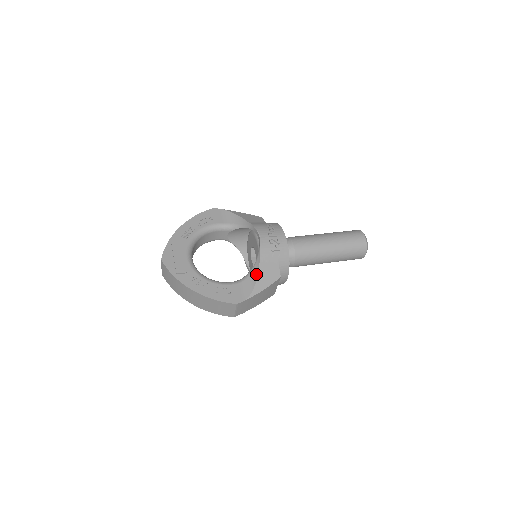
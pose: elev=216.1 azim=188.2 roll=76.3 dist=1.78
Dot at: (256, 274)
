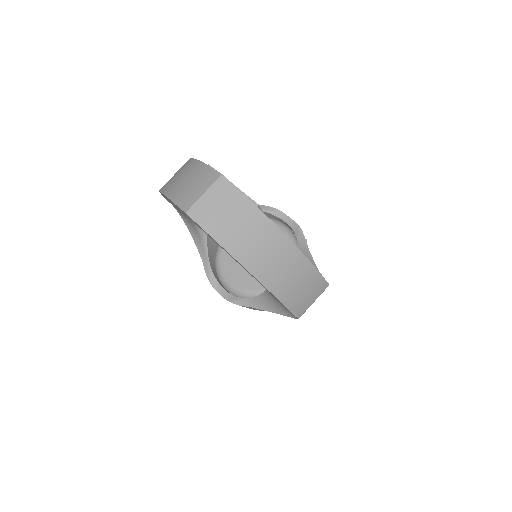
Dot at: (311, 260)
